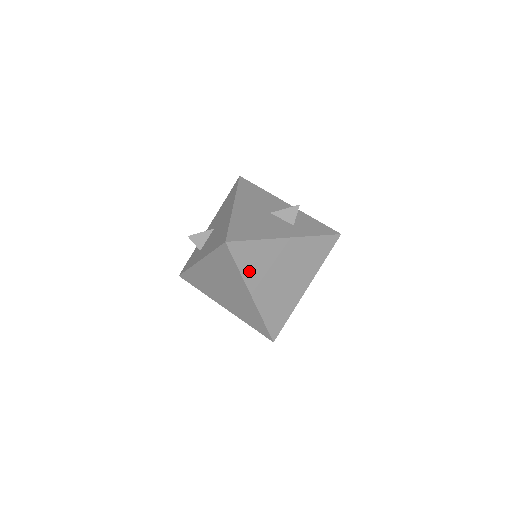
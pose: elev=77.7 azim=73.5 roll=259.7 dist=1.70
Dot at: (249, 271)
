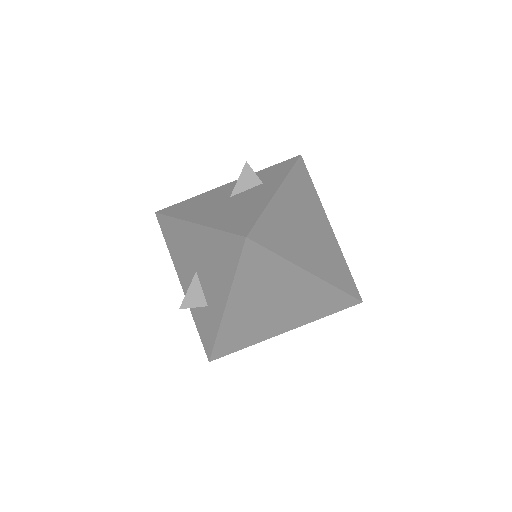
Dot at: (287, 250)
